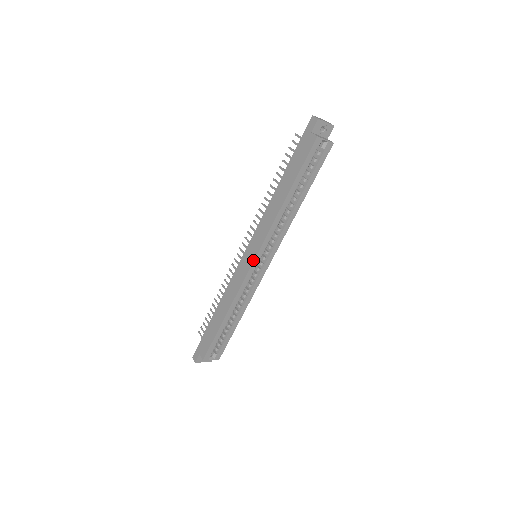
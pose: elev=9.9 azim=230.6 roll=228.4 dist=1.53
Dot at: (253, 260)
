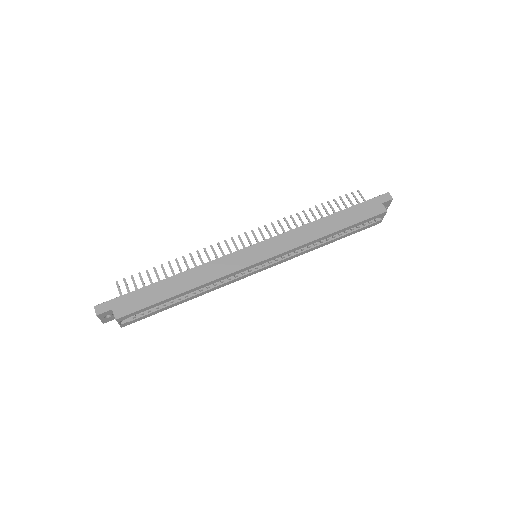
Dot at: (262, 260)
